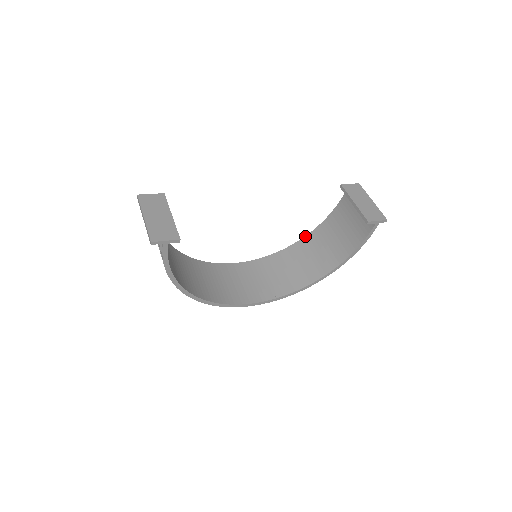
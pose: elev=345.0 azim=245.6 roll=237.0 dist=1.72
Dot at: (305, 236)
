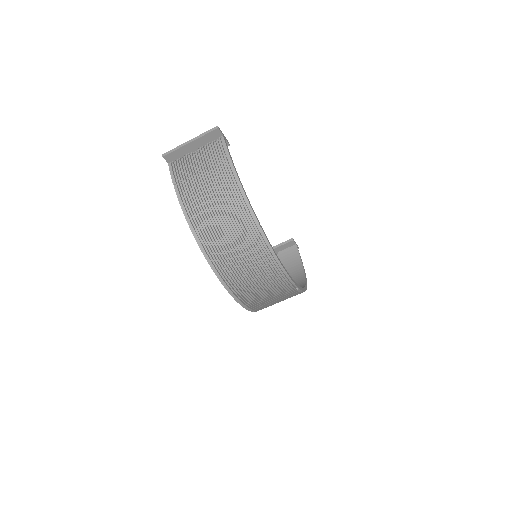
Dot at: occluded
